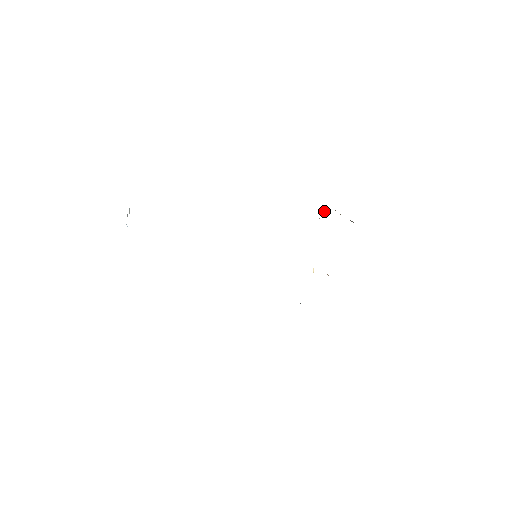
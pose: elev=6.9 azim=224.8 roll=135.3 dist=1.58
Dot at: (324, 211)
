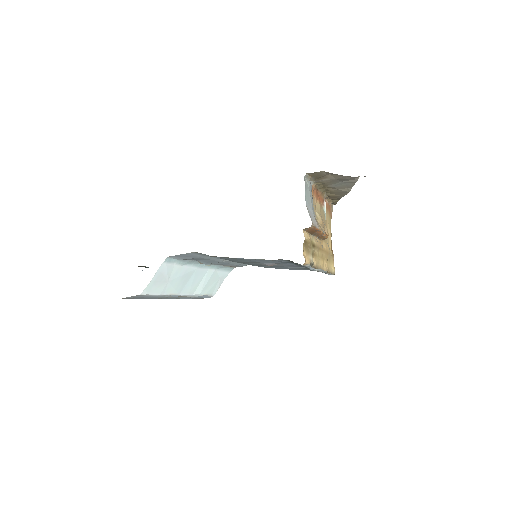
Dot at: (324, 202)
